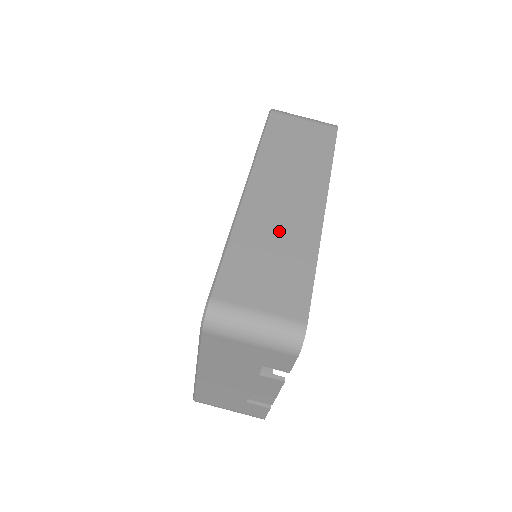
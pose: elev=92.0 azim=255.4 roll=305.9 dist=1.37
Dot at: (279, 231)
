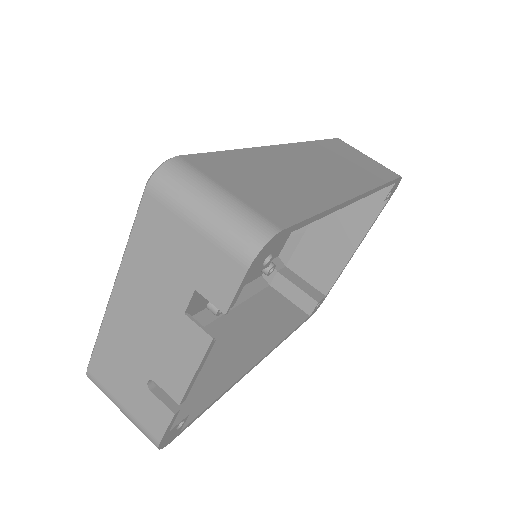
Dot at: (296, 175)
